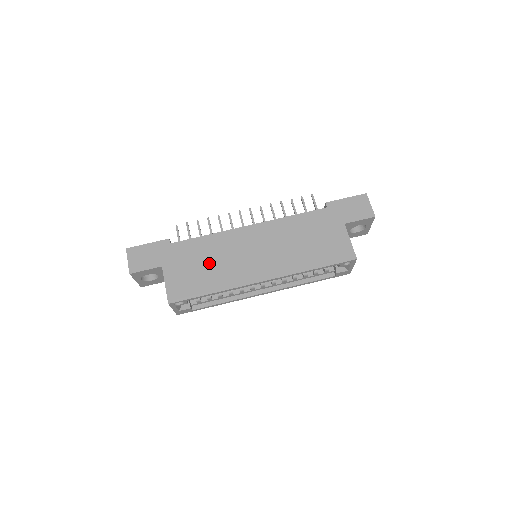
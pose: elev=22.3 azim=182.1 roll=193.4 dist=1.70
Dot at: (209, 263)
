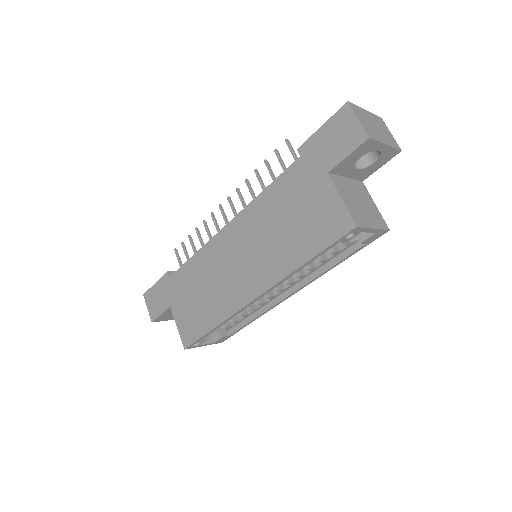
Dot at: (203, 291)
